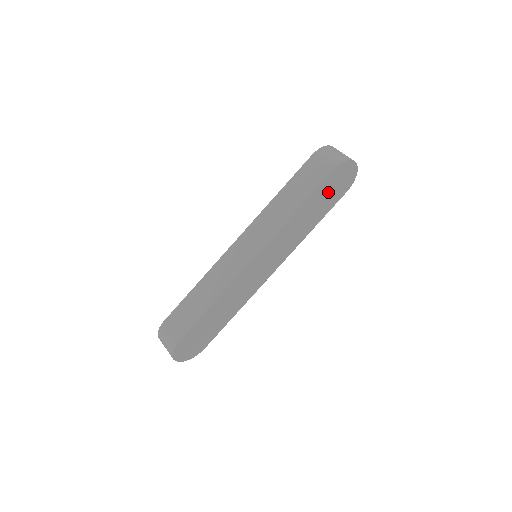
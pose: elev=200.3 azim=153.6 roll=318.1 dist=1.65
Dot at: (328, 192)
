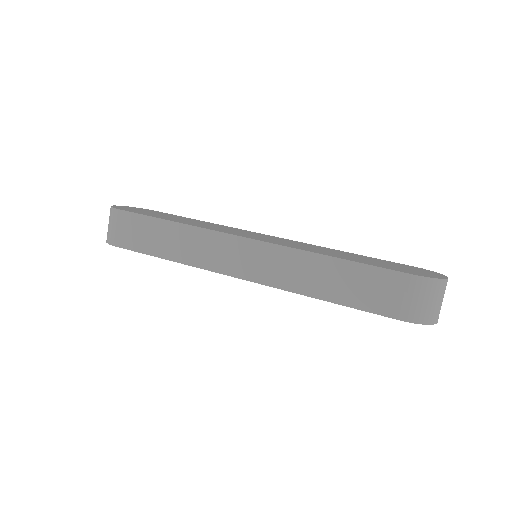
Dot at: occluded
